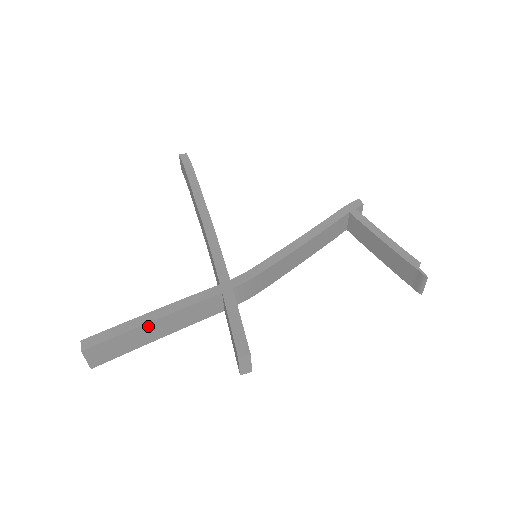
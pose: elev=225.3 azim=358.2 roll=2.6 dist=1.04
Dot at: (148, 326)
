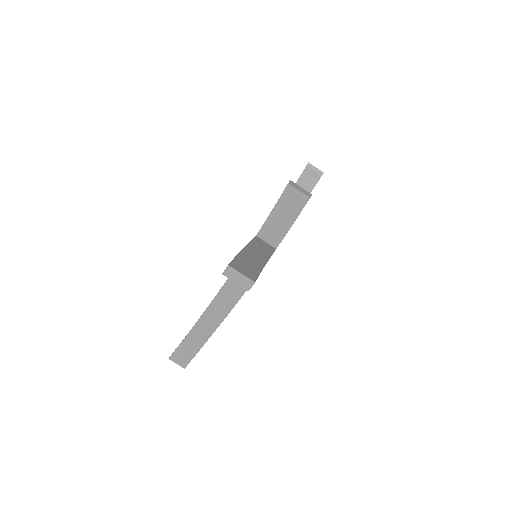
Dot at: (245, 253)
